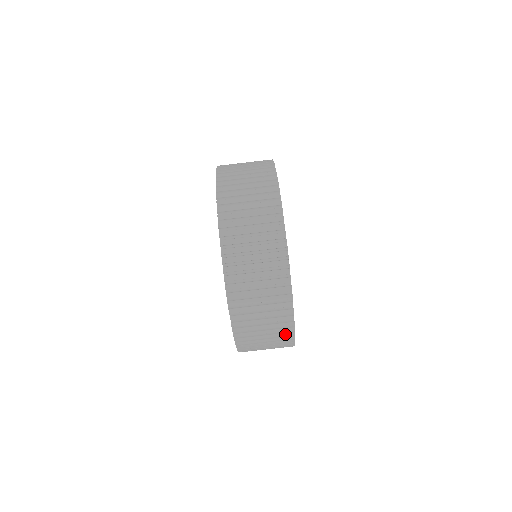
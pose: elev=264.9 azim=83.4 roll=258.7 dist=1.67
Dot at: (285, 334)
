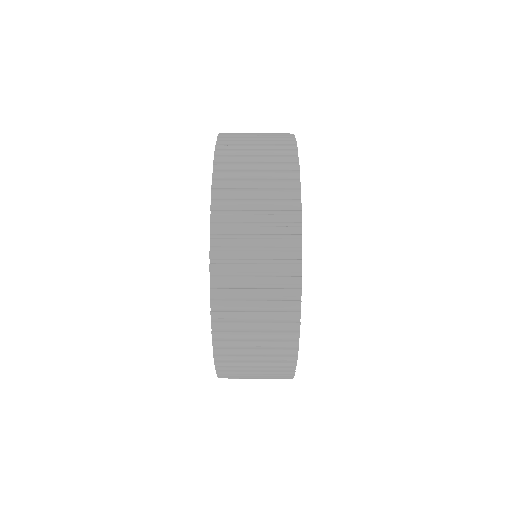
Dot at: occluded
